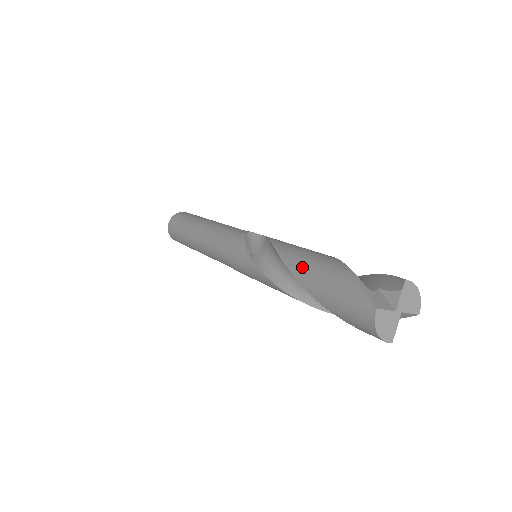
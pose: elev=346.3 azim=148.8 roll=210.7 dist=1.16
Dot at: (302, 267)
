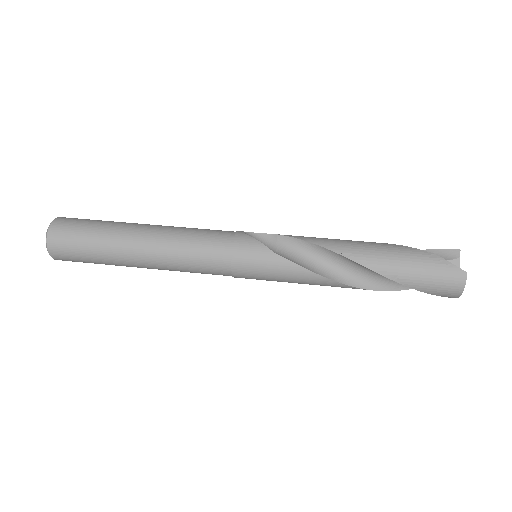
Dot at: (368, 255)
